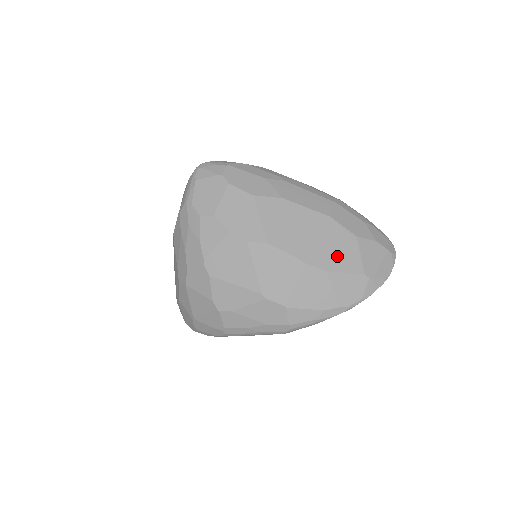
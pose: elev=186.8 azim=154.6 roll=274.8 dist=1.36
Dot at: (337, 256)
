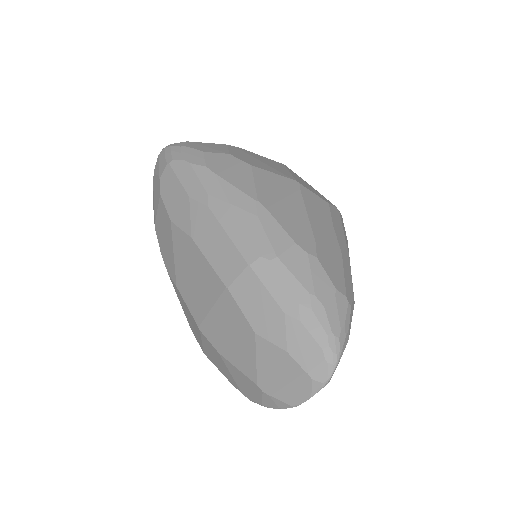
Dot at: (230, 343)
